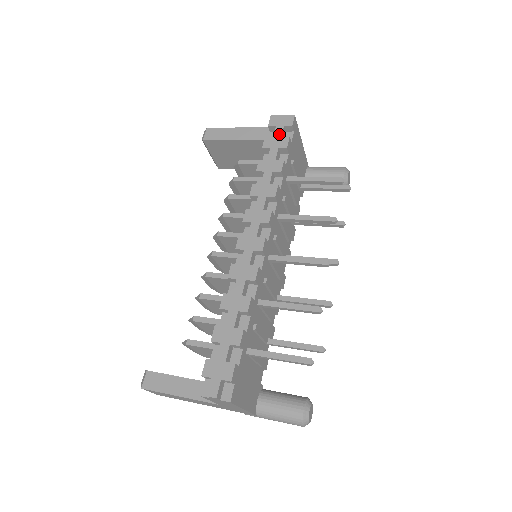
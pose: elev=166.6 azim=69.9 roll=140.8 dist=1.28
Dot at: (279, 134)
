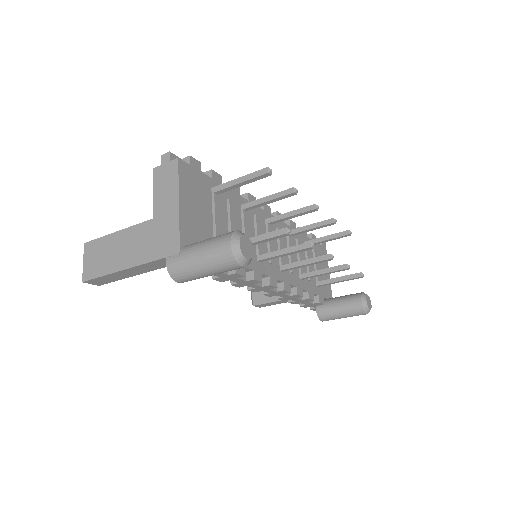
Dot at: occluded
